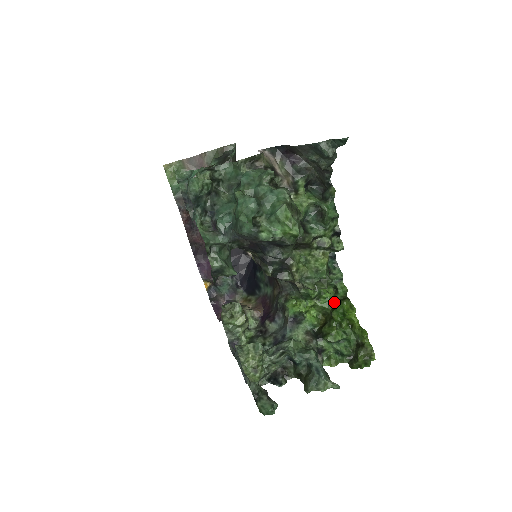
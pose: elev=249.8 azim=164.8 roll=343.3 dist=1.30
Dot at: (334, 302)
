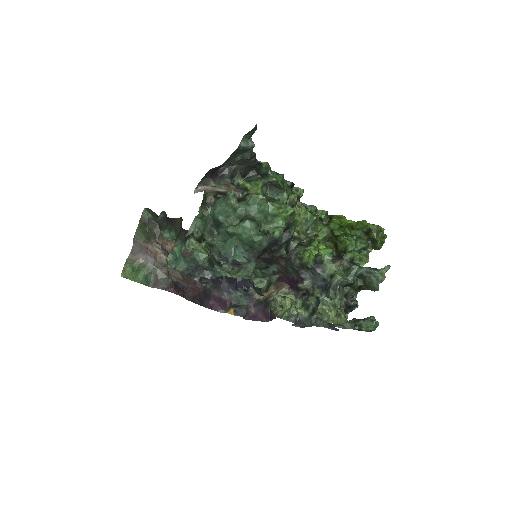
Dot at: (327, 227)
